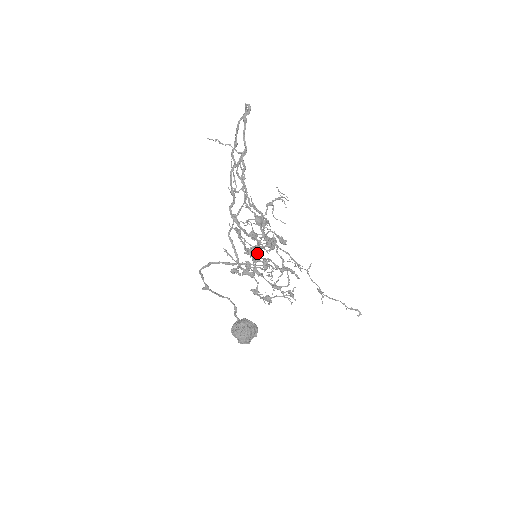
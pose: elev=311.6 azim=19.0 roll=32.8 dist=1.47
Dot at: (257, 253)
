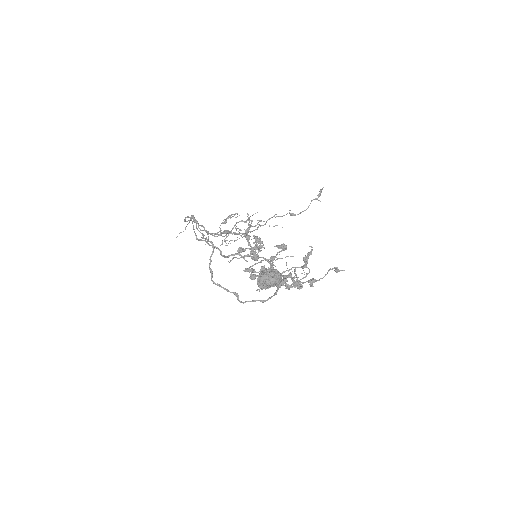
Dot at: (271, 265)
